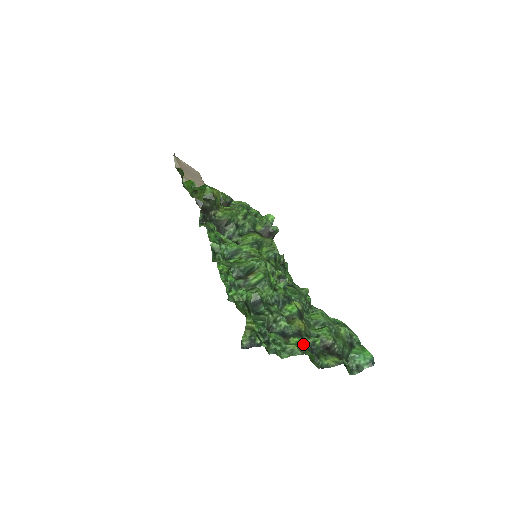
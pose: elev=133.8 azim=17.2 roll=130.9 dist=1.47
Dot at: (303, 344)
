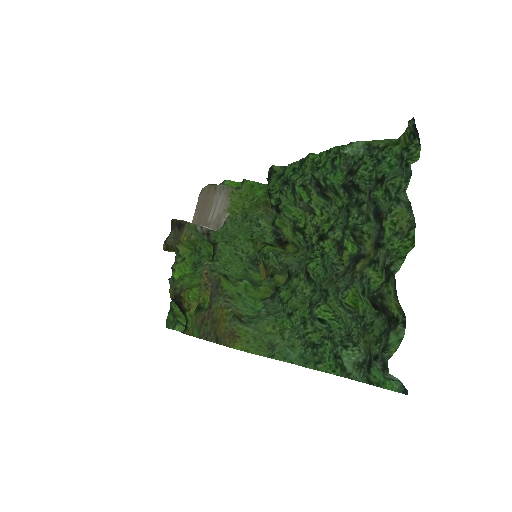
Dot at: (387, 244)
